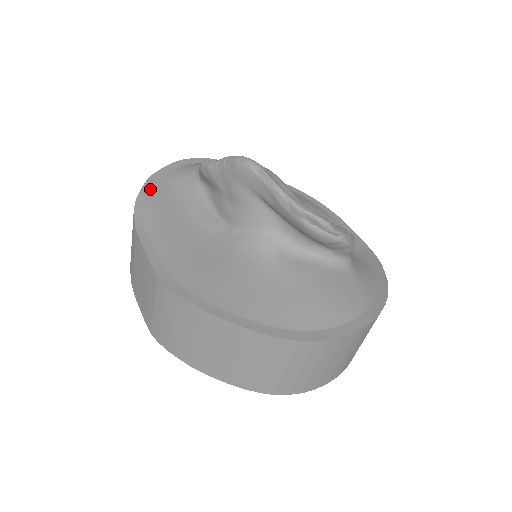
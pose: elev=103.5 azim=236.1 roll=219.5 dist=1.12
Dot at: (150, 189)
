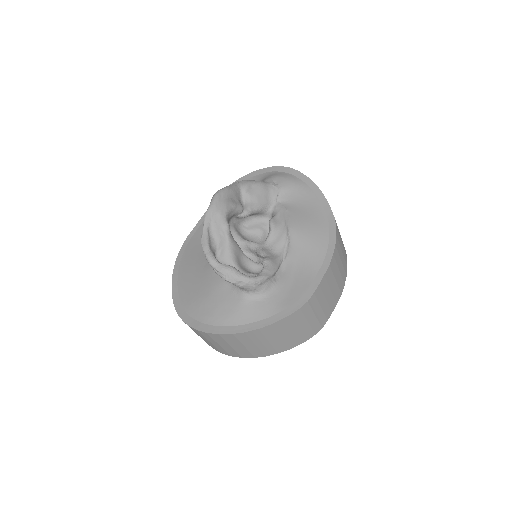
Dot at: occluded
